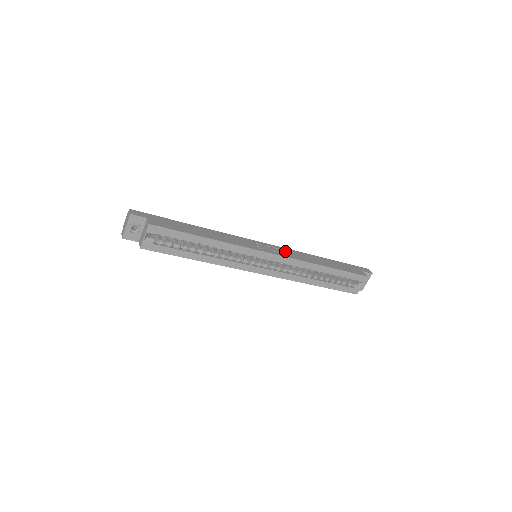
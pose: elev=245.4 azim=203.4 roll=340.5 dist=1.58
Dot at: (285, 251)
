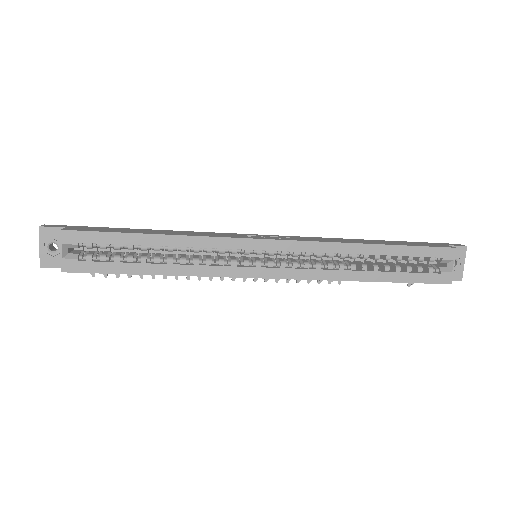
Dot at: (299, 238)
